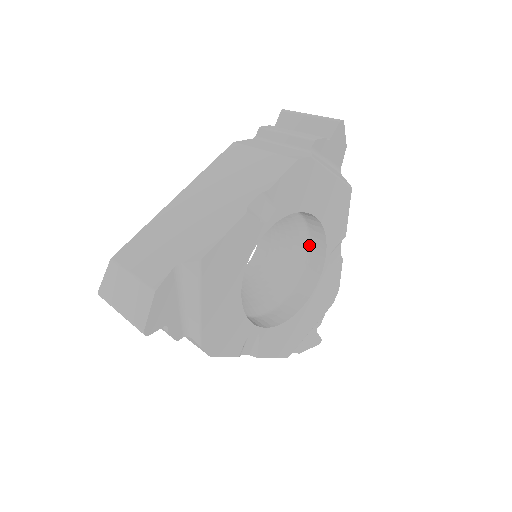
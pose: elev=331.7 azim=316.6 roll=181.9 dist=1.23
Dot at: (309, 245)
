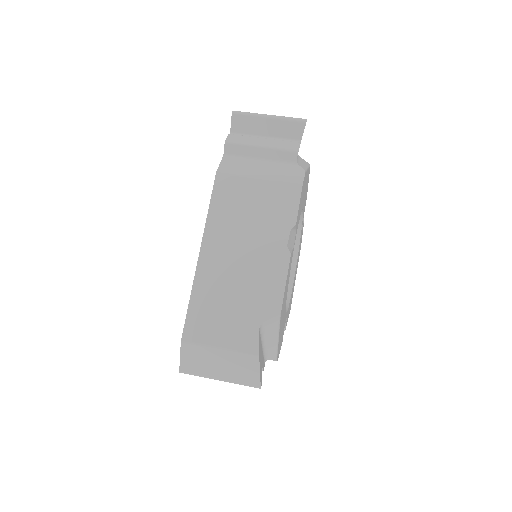
Dot at: occluded
